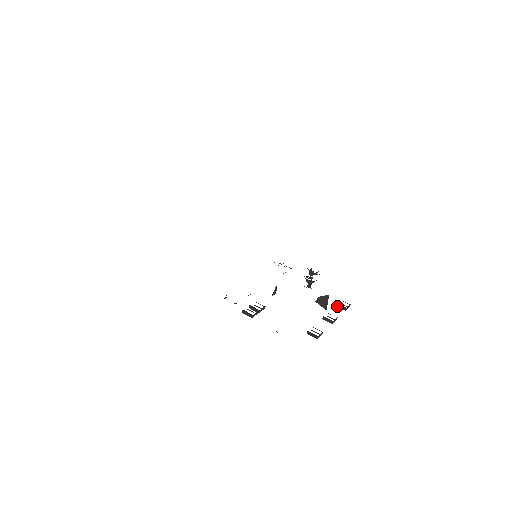
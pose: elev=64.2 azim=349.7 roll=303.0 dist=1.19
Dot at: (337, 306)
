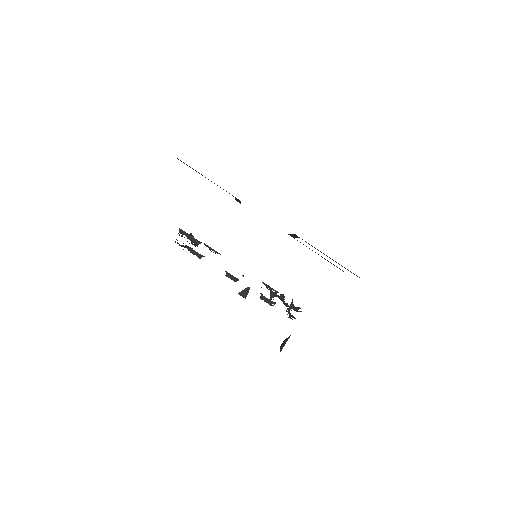
Dot at: (260, 296)
